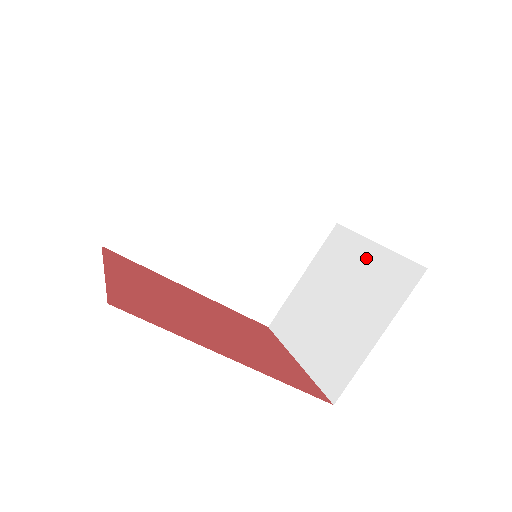
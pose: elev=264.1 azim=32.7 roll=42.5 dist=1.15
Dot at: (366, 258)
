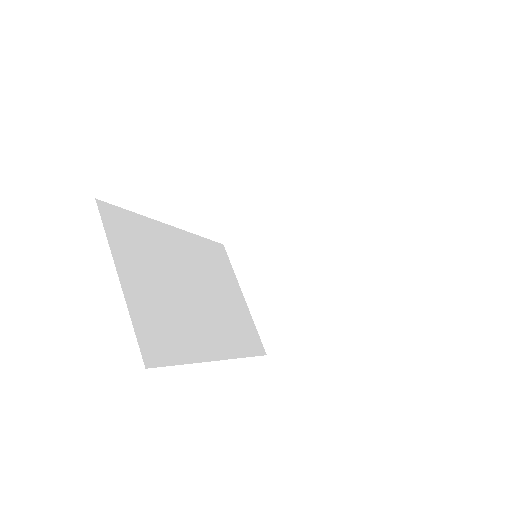
Dot at: (281, 227)
